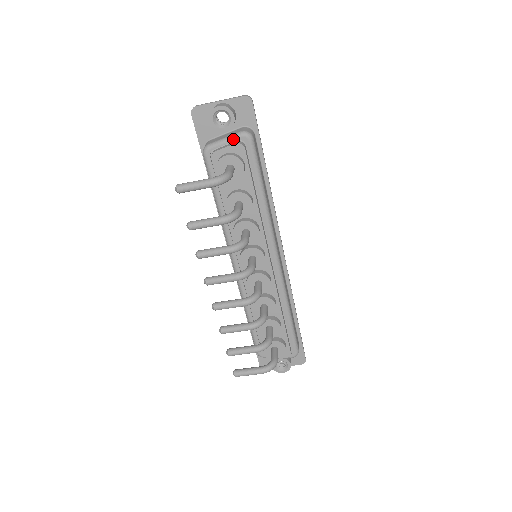
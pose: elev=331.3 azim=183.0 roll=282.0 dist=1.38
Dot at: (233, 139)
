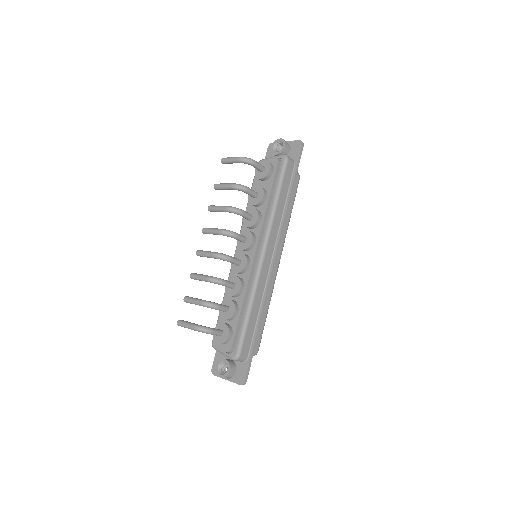
Dot at: occluded
